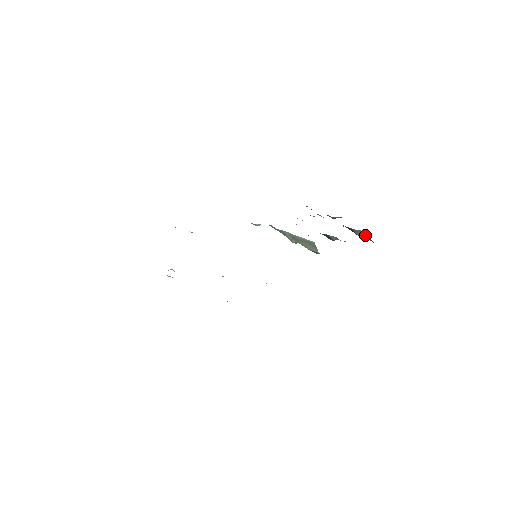
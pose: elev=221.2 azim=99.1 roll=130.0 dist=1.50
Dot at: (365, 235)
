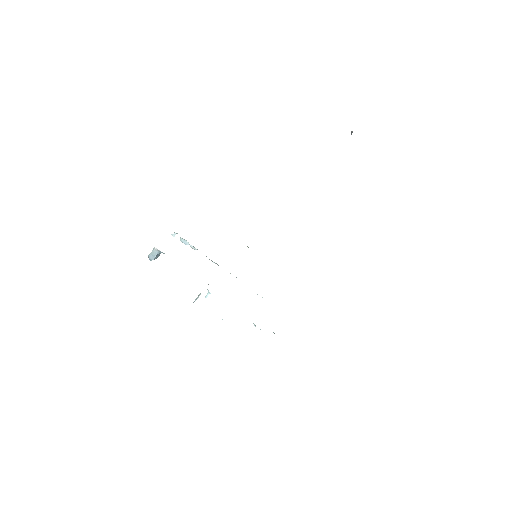
Dot at: occluded
